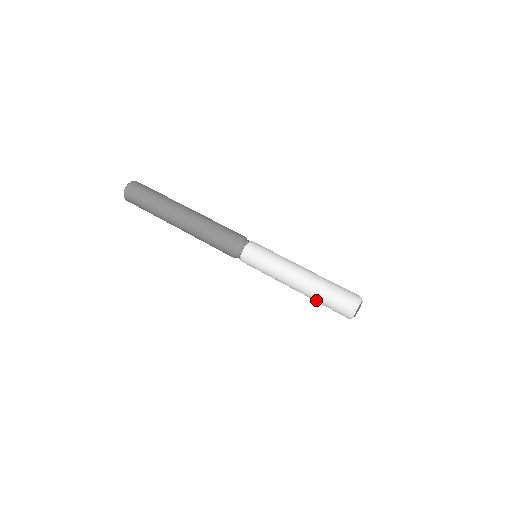
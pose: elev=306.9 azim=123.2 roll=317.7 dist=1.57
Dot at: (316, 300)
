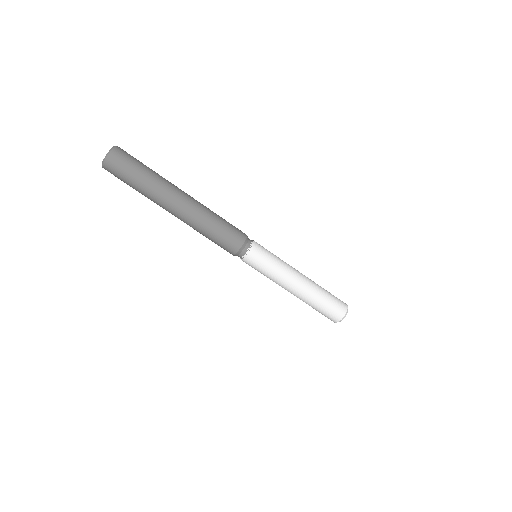
Dot at: occluded
